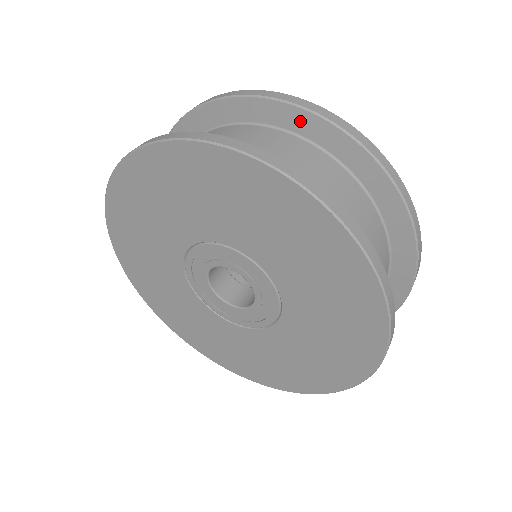
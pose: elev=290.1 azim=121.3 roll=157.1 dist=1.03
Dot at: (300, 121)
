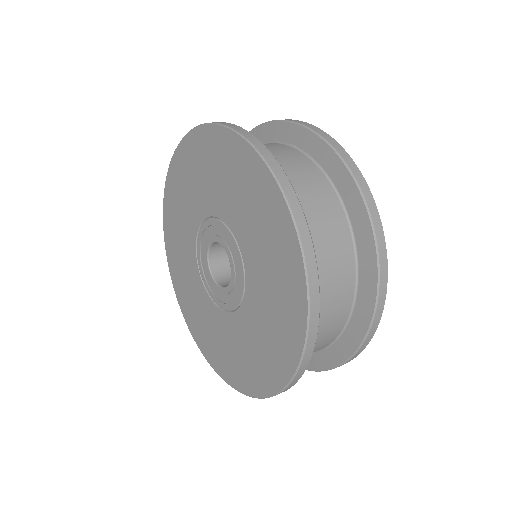
Dot at: (363, 229)
